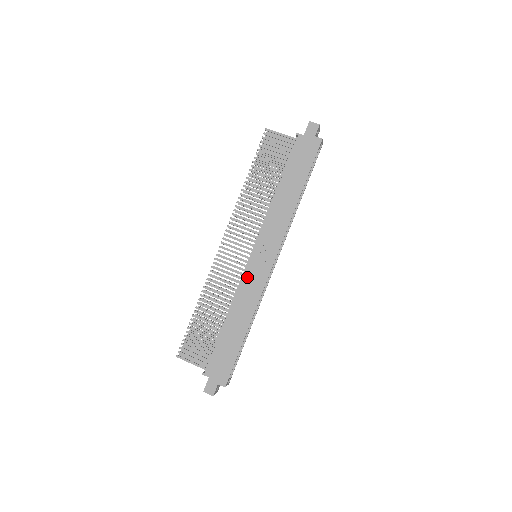
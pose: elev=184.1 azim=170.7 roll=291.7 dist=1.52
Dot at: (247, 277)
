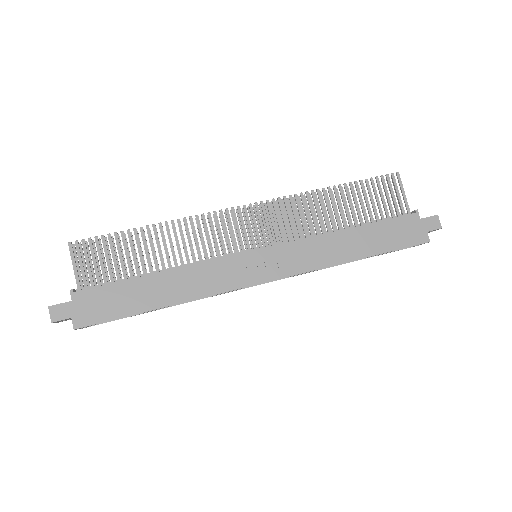
Dot at: (227, 263)
